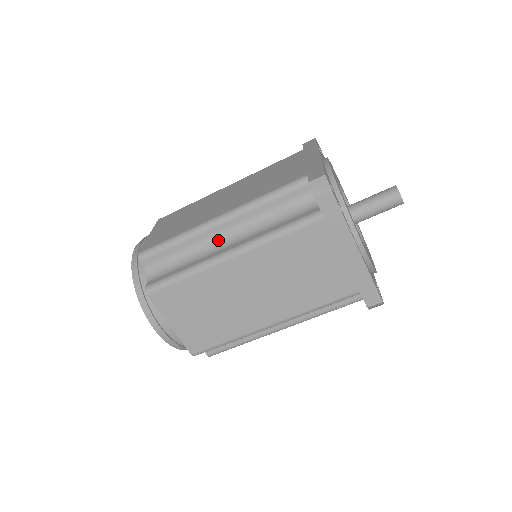
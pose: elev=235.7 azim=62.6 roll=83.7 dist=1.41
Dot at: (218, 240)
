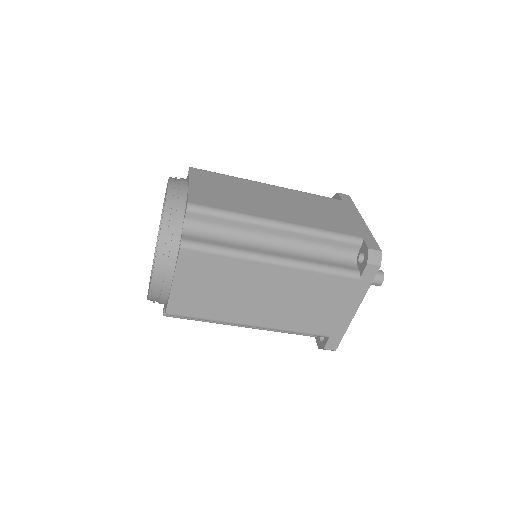
Dot at: (266, 239)
